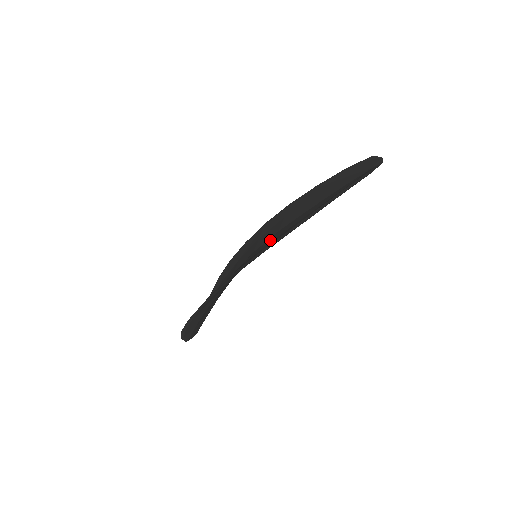
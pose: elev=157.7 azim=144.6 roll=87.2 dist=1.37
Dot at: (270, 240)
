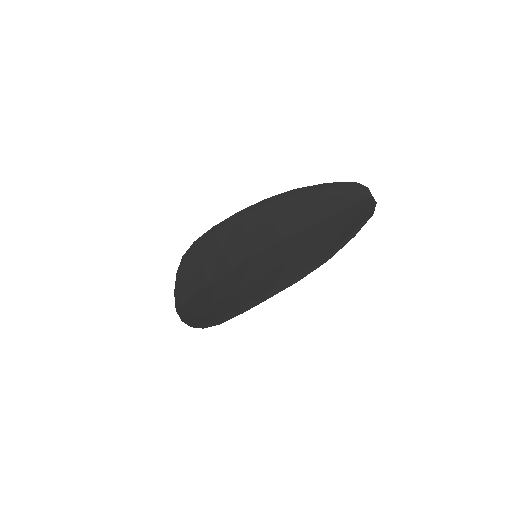
Dot at: (284, 254)
